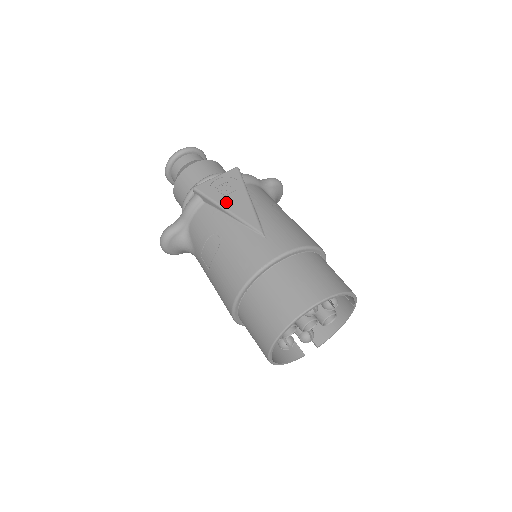
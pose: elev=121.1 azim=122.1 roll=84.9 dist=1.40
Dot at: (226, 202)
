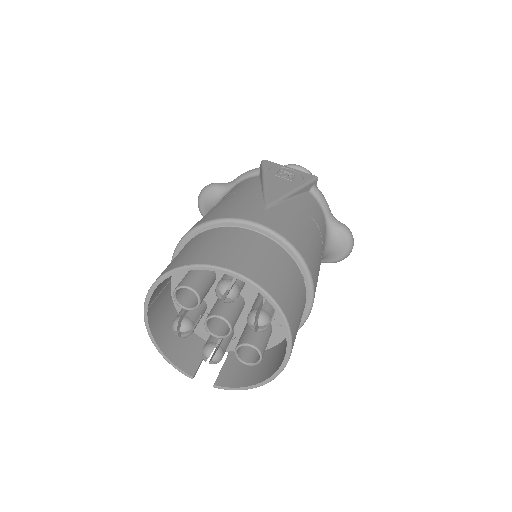
Dot at: (272, 178)
